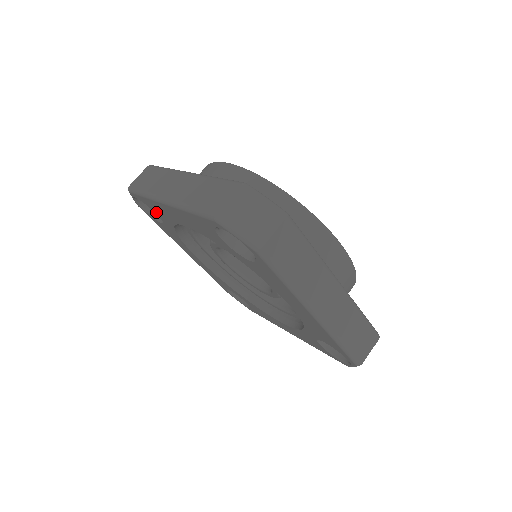
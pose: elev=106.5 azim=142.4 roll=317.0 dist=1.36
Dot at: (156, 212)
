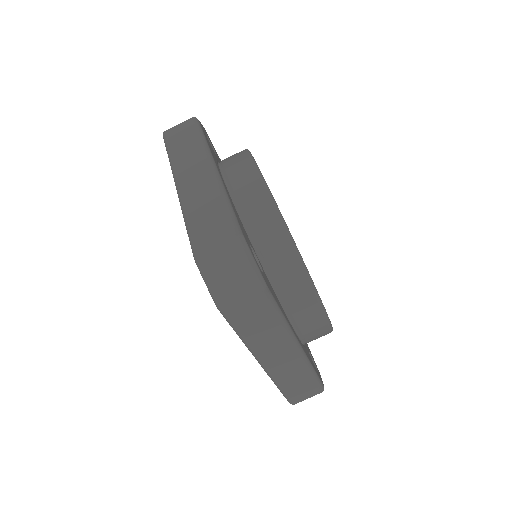
Dot at: occluded
